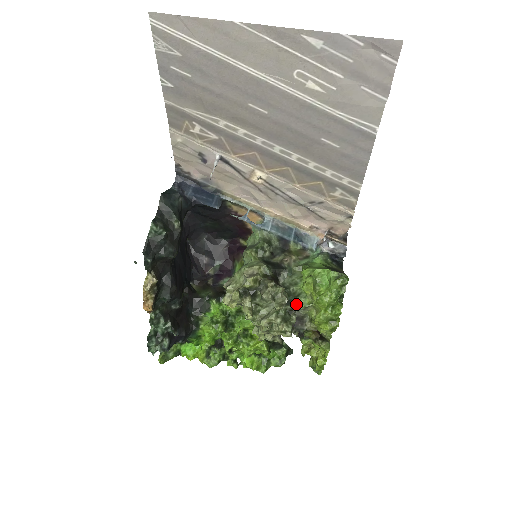
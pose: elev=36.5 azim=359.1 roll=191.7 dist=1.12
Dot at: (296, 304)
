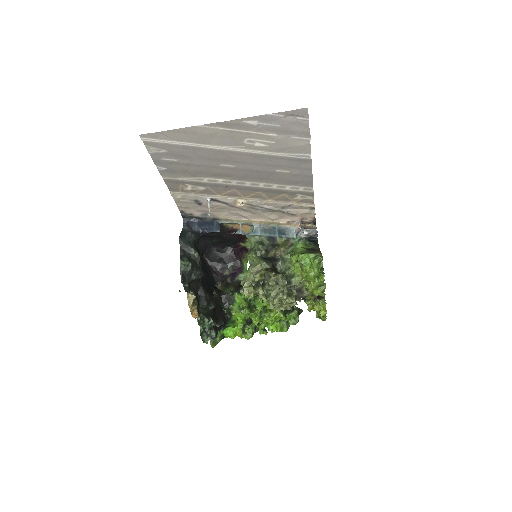
Dot at: (293, 282)
